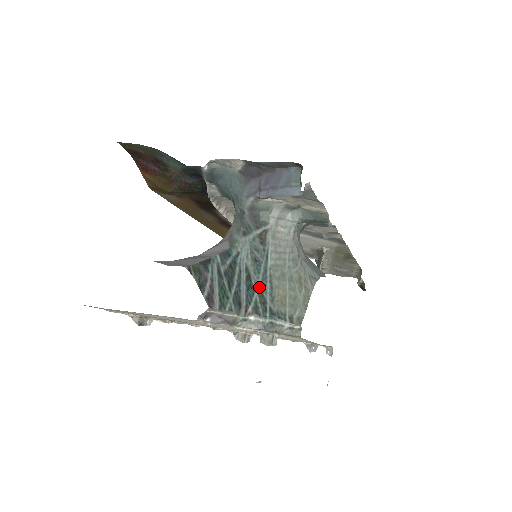
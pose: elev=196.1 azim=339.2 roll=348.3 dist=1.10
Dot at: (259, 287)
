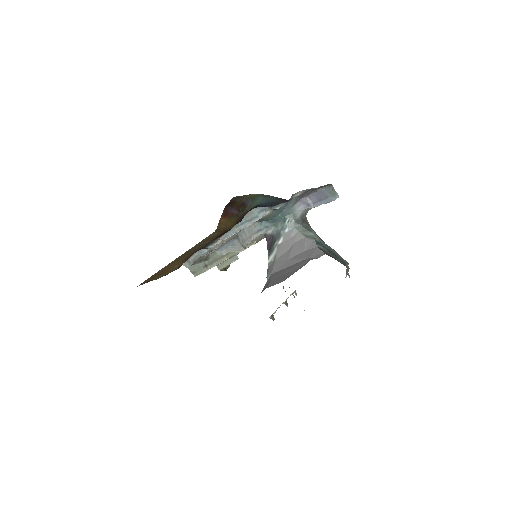
Dot at: (334, 253)
